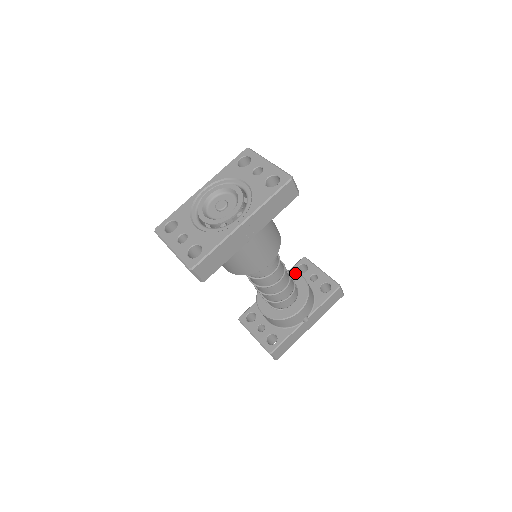
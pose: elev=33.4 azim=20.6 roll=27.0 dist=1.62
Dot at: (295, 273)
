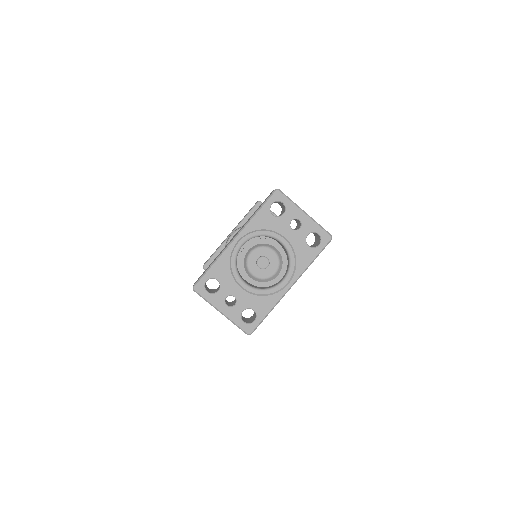
Dot at: occluded
